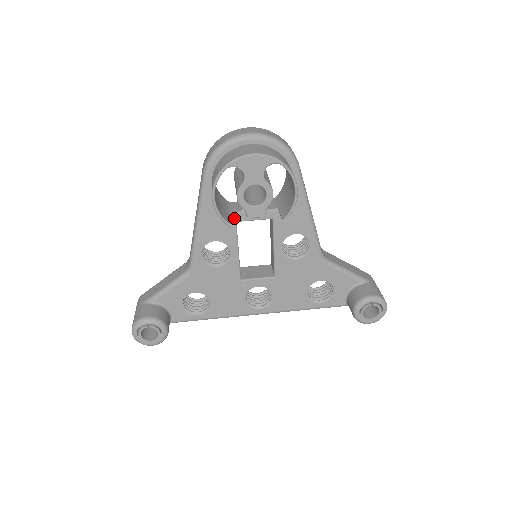
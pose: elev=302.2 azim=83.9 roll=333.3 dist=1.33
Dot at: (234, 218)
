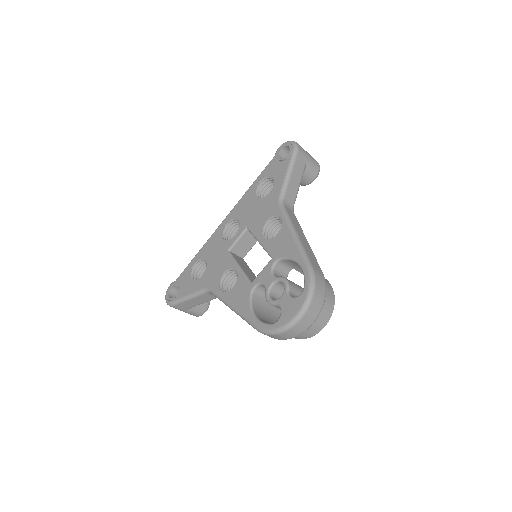
Dot at: occluded
